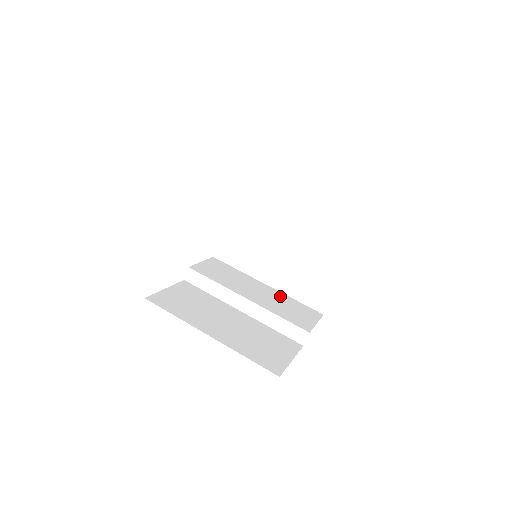
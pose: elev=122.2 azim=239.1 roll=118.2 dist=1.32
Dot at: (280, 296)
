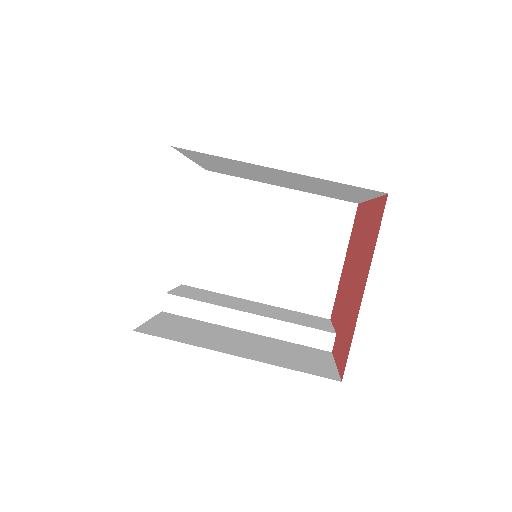
Dot at: (278, 309)
